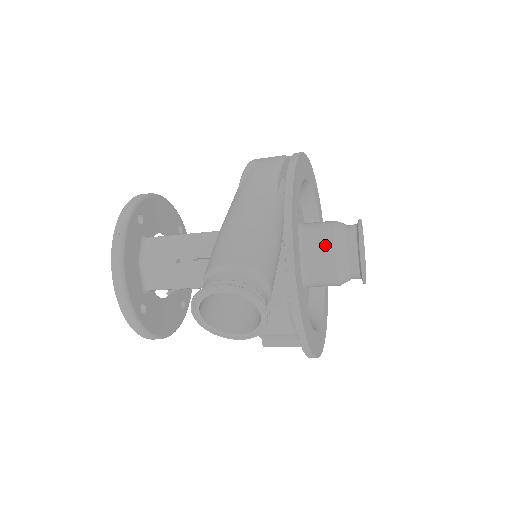
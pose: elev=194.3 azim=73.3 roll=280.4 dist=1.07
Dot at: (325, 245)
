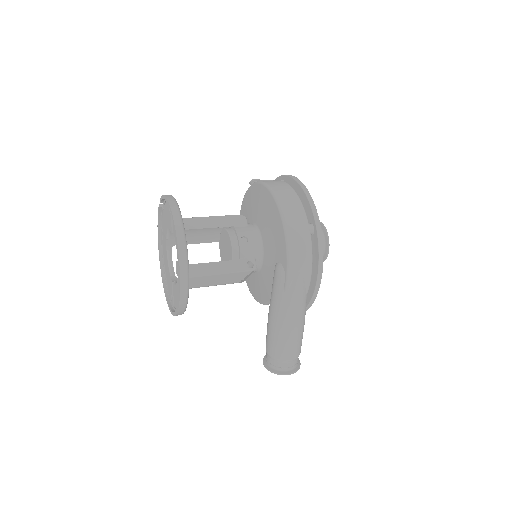
Dot at: occluded
